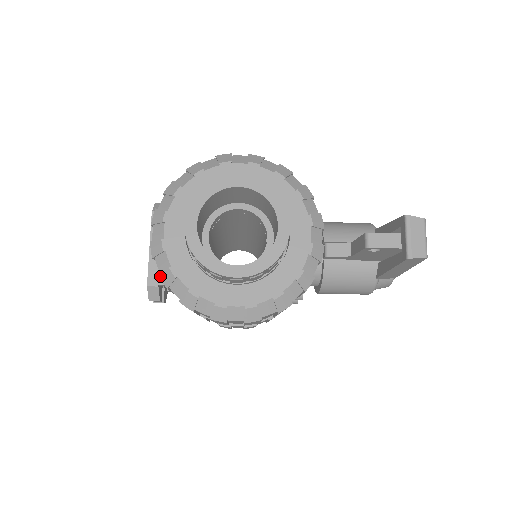
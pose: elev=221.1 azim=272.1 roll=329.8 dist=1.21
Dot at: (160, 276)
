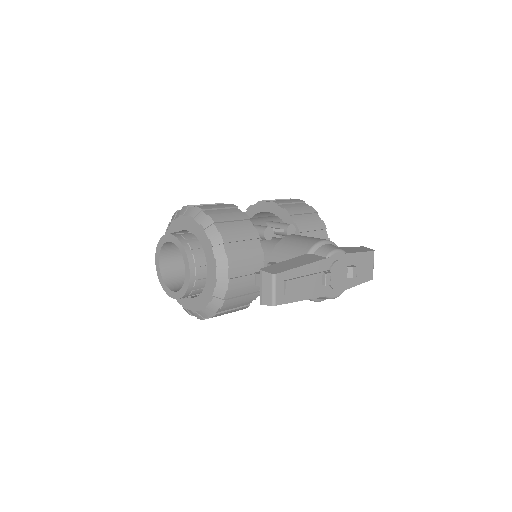
Dot at: occluded
